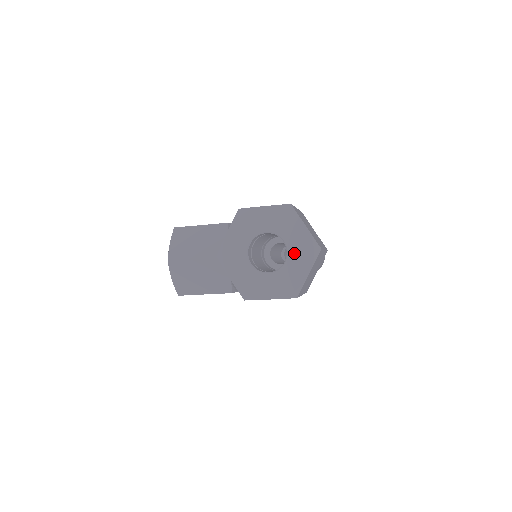
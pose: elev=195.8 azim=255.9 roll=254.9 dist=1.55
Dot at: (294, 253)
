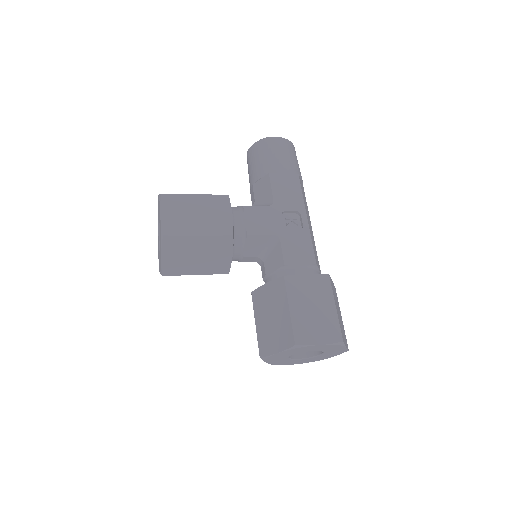
Dot at: (327, 354)
